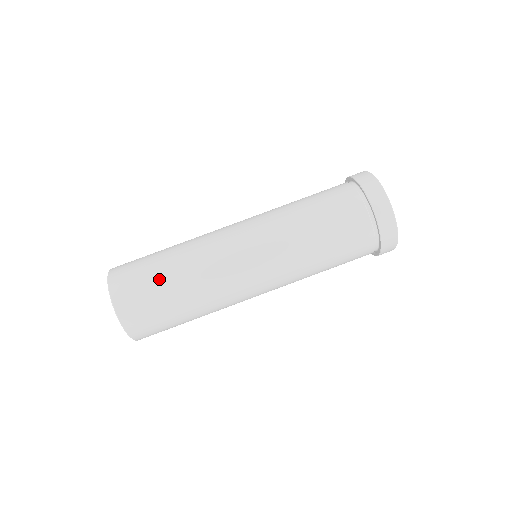
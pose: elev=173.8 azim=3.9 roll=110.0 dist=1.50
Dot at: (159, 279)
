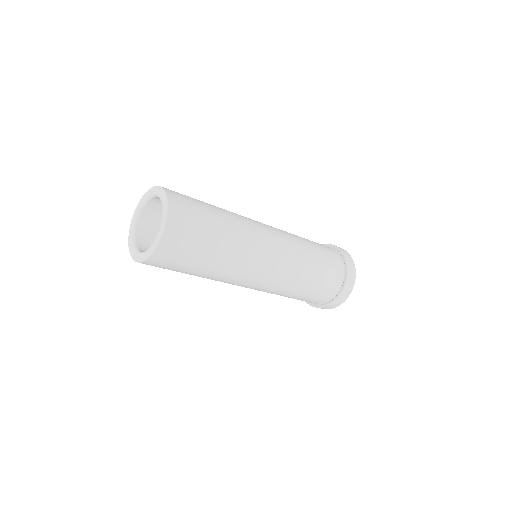
Dot at: (203, 254)
